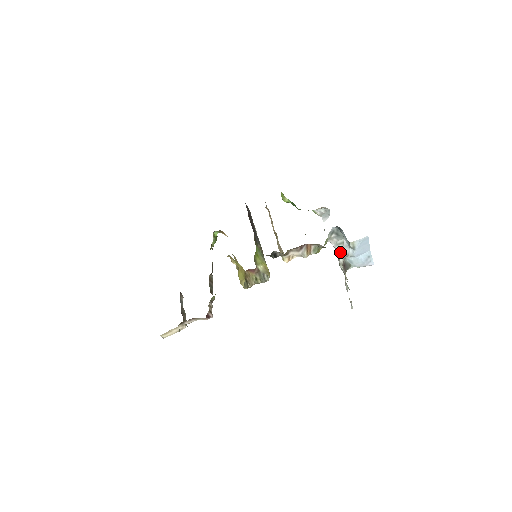
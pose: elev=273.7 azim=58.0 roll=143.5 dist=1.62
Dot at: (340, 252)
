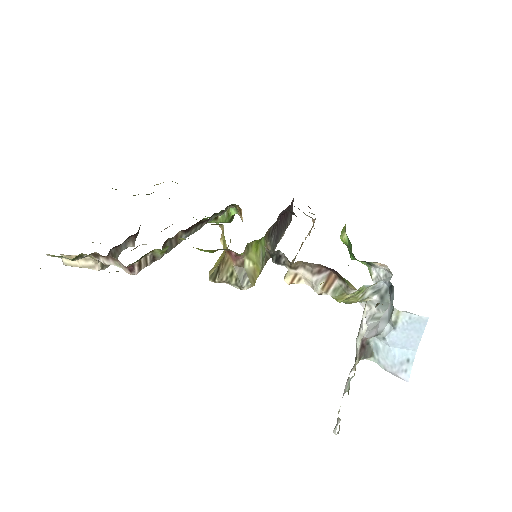
Dot at: (370, 329)
